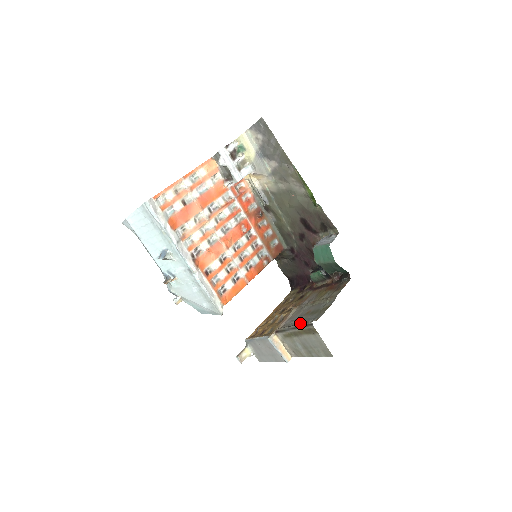
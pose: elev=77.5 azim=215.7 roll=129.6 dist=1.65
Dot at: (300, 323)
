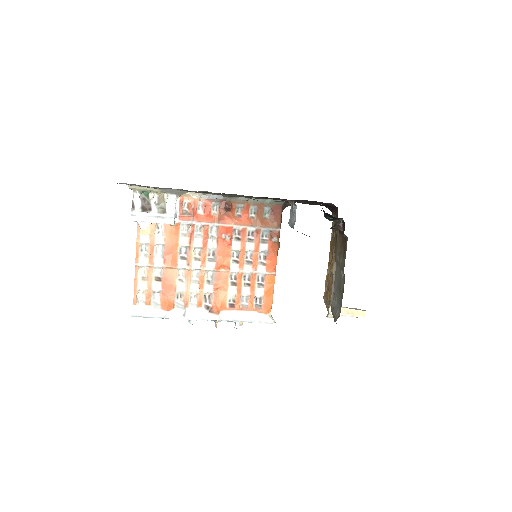
Dot at: (333, 312)
